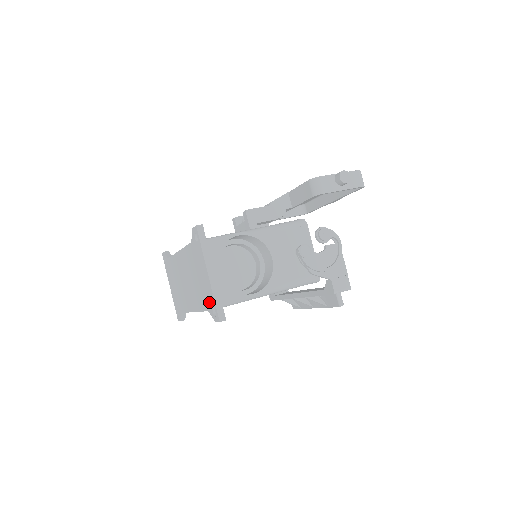
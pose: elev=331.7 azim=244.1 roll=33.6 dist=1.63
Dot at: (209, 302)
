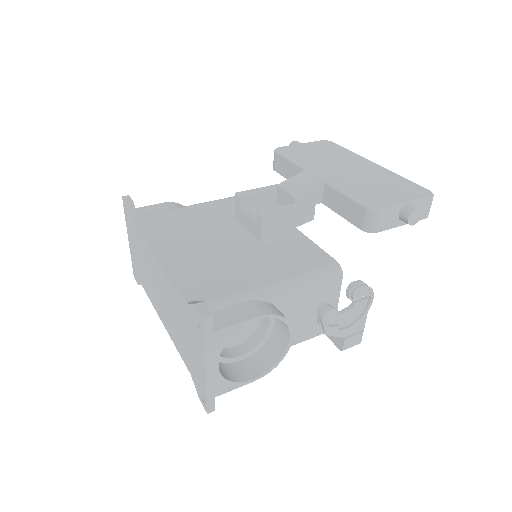
Dot at: (196, 378)
